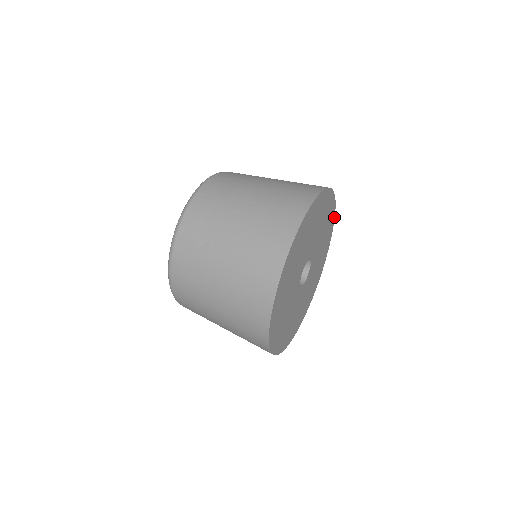
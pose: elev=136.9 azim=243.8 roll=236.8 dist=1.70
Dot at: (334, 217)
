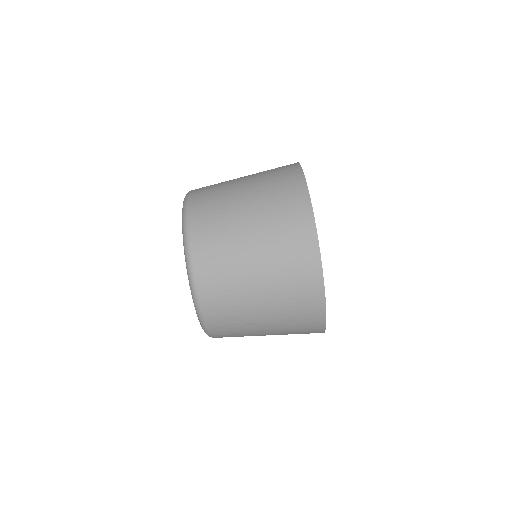
Dot at: occluded
